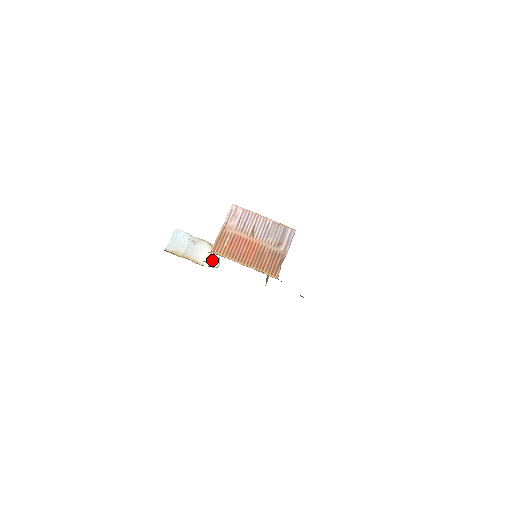
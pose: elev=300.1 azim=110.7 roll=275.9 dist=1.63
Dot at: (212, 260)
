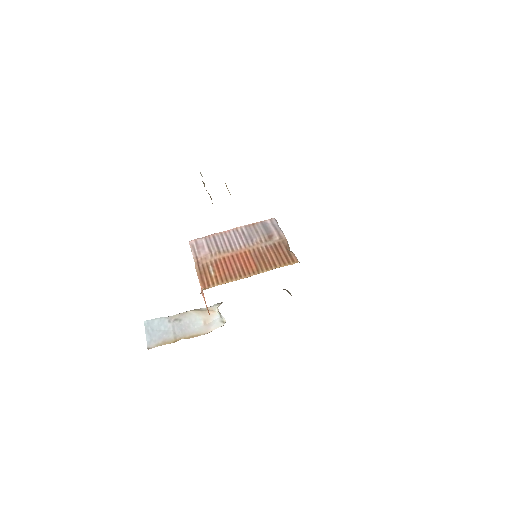
Dot at: (213, 322)
